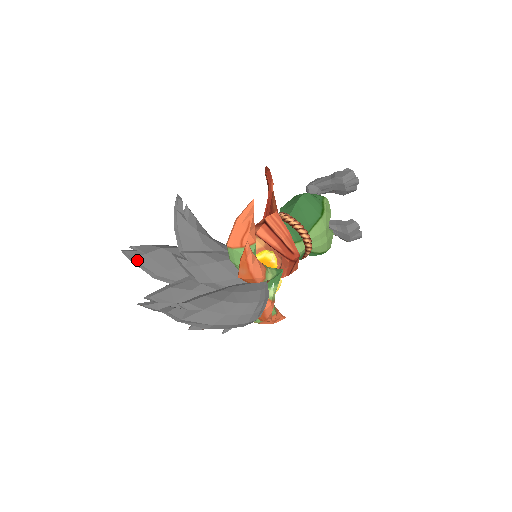
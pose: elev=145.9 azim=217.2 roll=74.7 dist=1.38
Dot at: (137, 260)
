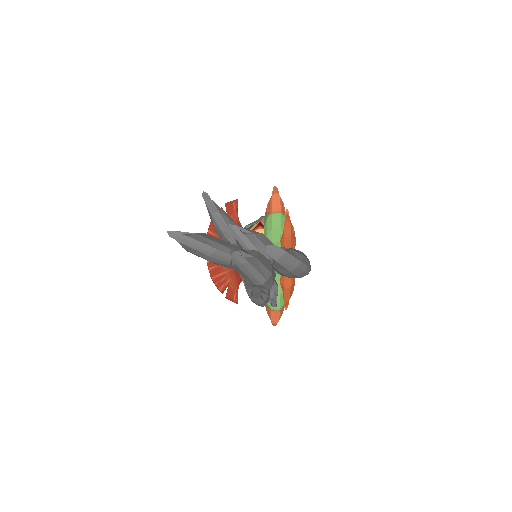
Dot at: (192, 237)
